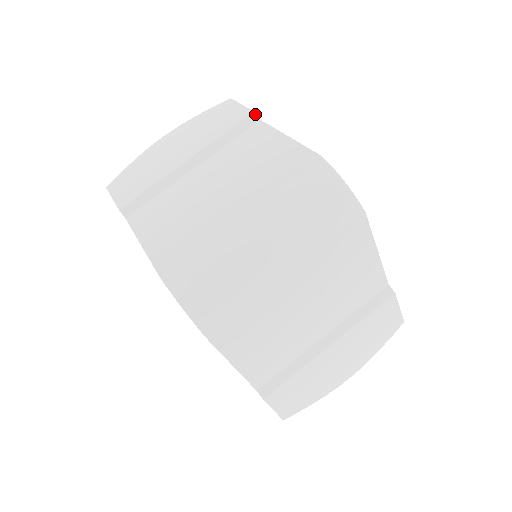
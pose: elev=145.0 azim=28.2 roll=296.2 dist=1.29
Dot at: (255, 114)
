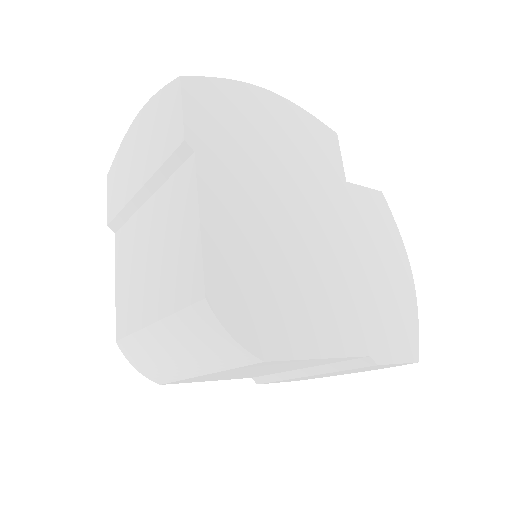
Dot at: (186, 143)
